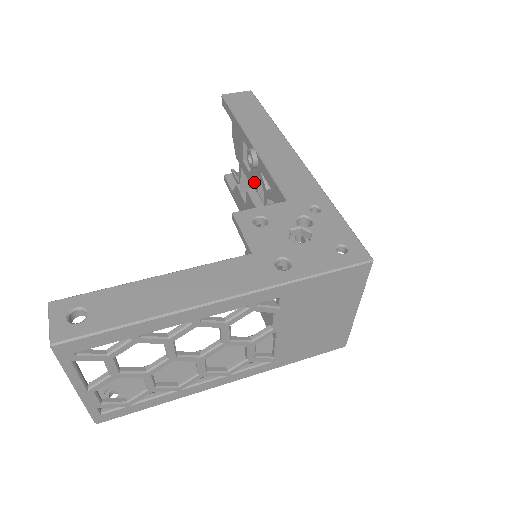
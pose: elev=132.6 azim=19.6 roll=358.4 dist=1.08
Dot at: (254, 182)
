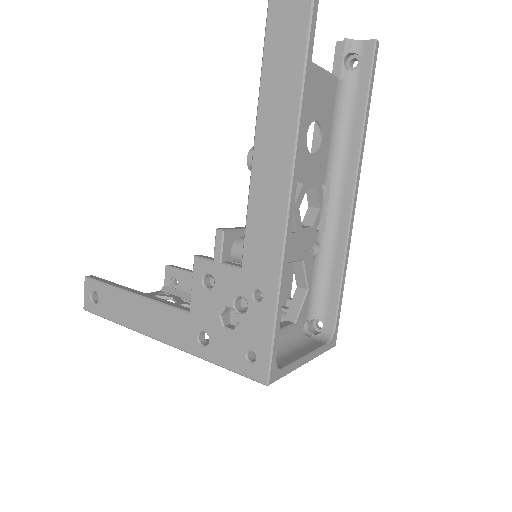
Dot at: occluded
